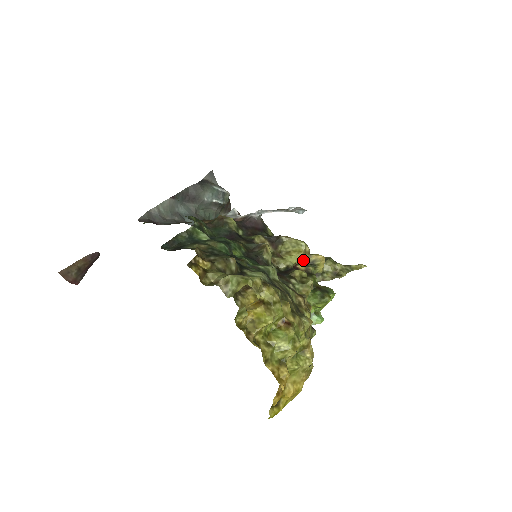
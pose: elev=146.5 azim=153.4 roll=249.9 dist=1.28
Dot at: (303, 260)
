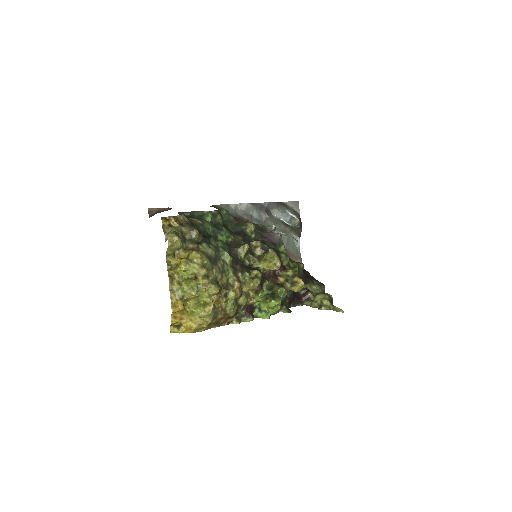
Dot at: (288, 277)
